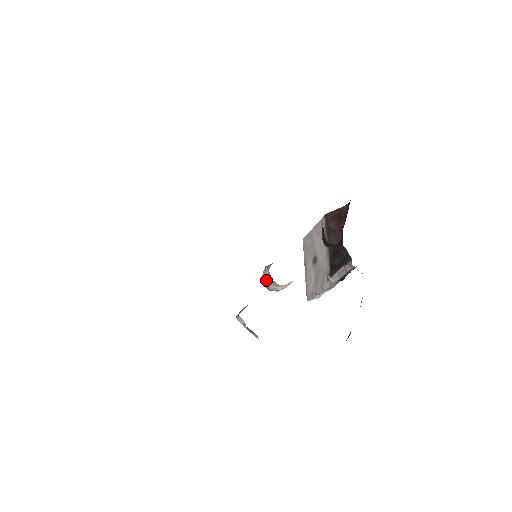
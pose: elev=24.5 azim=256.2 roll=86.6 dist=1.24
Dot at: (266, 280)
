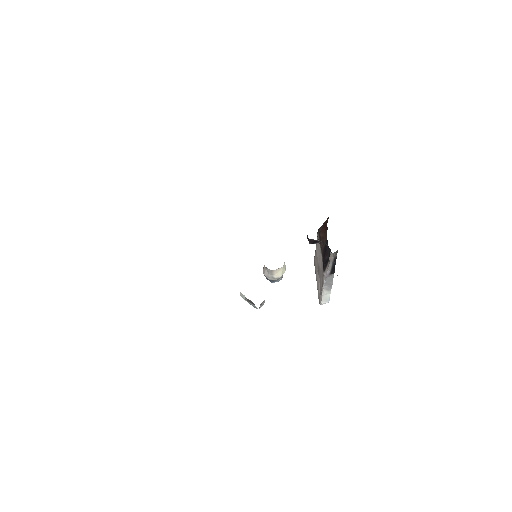
Dot at: (264, 271)
